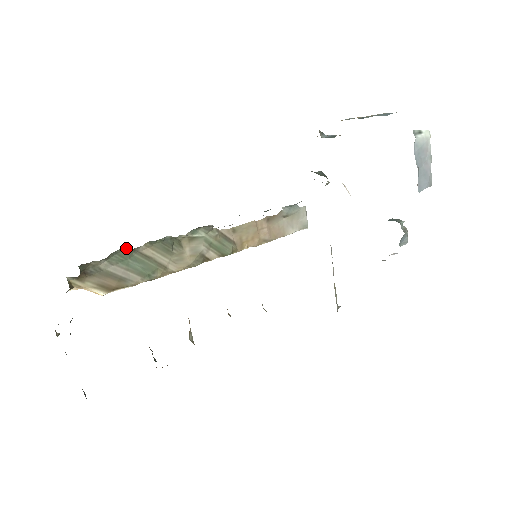
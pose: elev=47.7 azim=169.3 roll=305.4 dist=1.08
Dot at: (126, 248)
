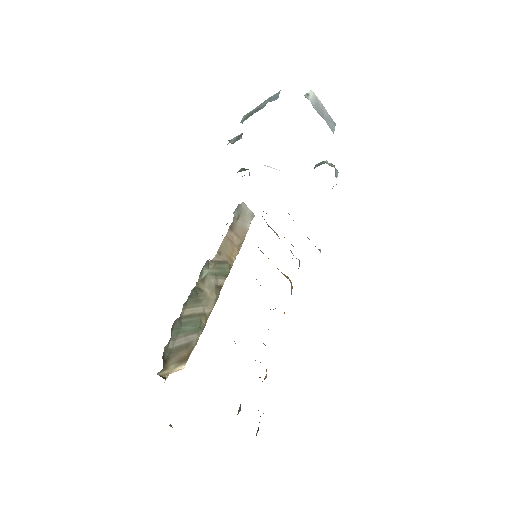
Dot at: (175, 320)
